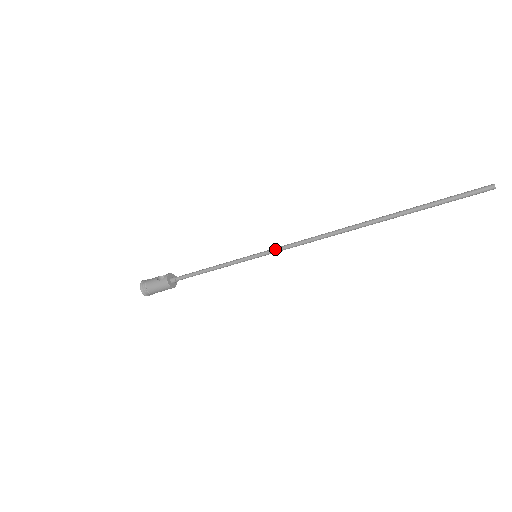
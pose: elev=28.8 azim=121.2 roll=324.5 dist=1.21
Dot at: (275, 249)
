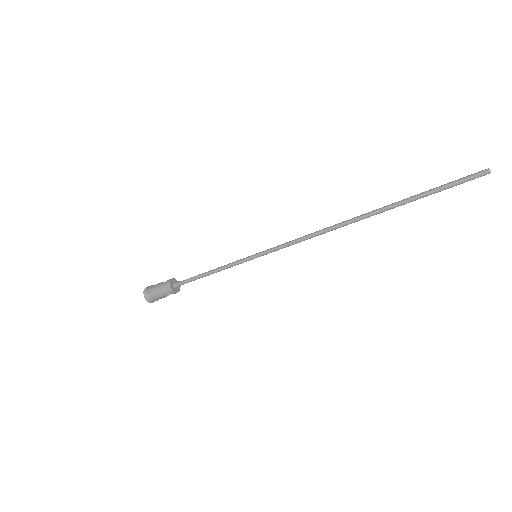
Dot at: (274, 247)
